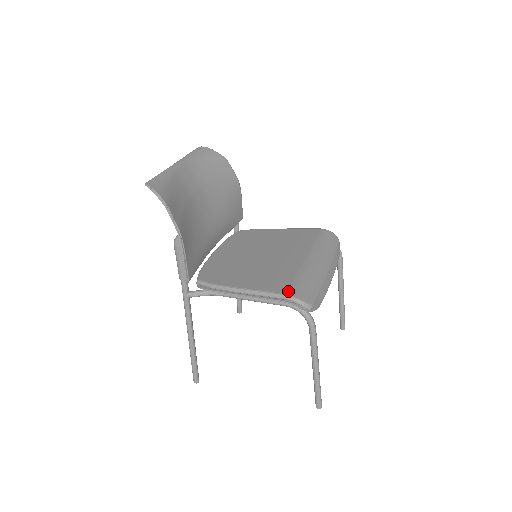
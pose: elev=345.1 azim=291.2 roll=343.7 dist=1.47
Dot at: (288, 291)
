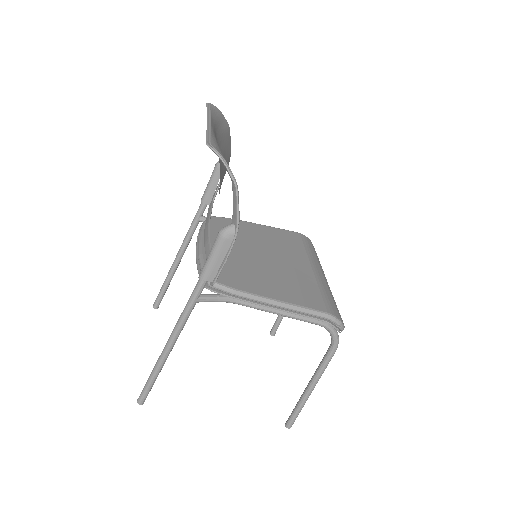
Dot at: (327, 309)
